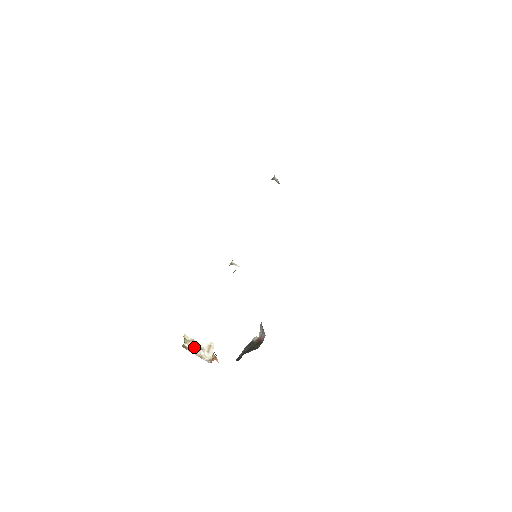
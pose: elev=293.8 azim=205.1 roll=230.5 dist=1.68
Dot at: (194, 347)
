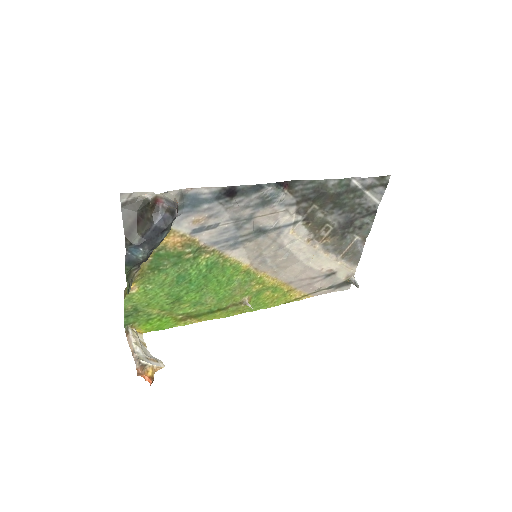
Dot at: (136, 340)
